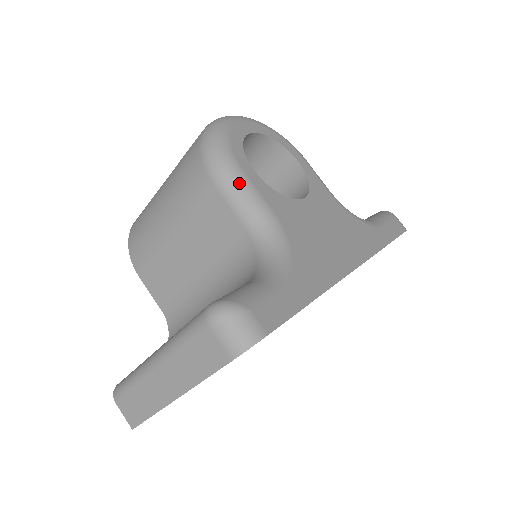
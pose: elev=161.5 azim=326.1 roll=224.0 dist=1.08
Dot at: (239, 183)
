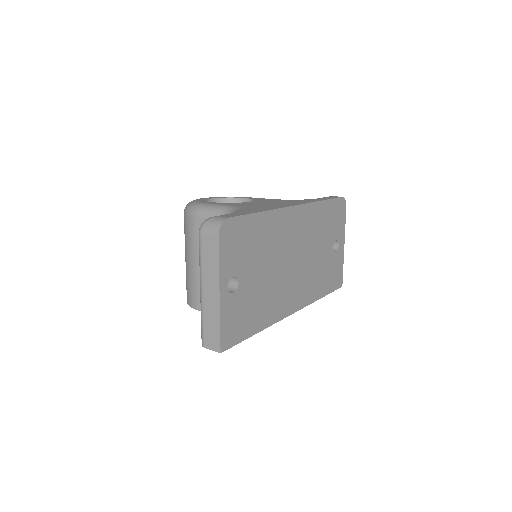
Dot at: (205, 207)
